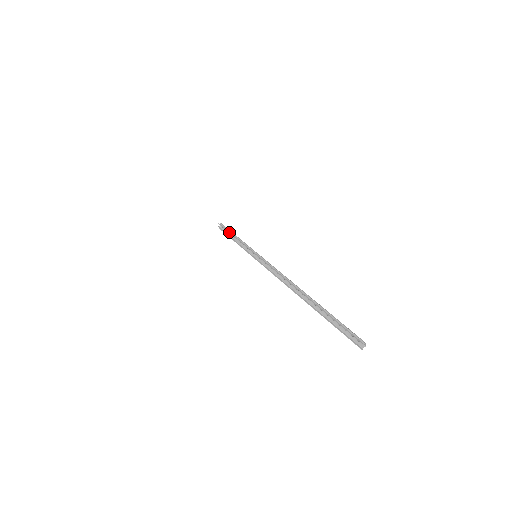
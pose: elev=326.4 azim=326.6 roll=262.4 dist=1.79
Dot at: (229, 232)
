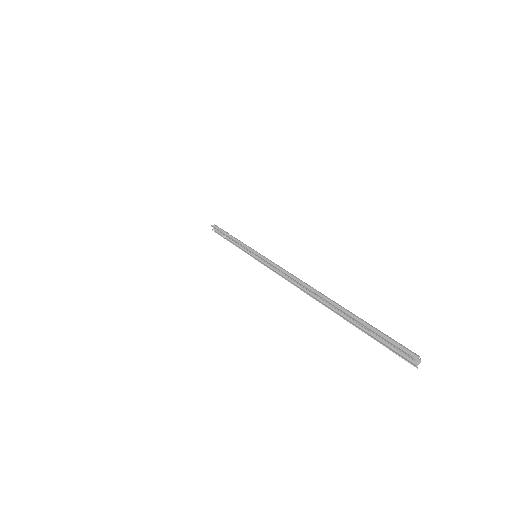
Dot at: (222, 233)
